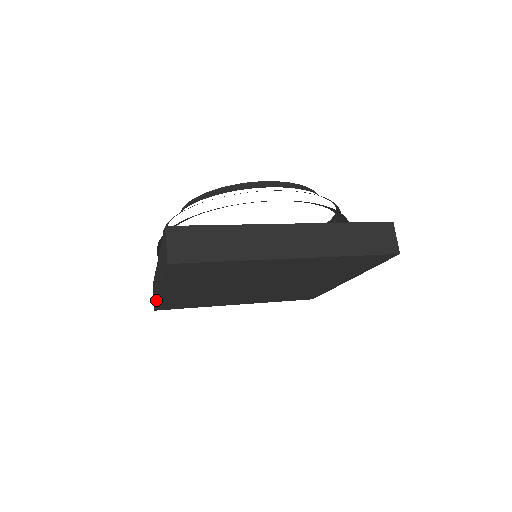
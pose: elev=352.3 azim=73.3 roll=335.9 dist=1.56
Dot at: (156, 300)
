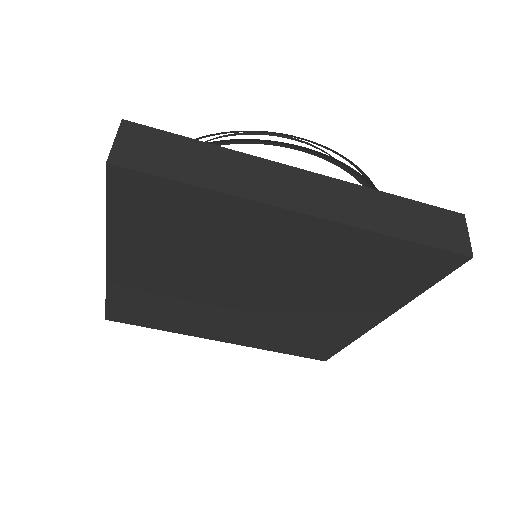
Dot at: (106, 291)
